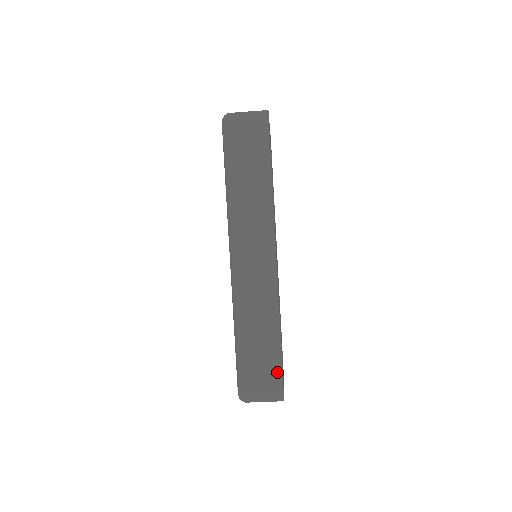
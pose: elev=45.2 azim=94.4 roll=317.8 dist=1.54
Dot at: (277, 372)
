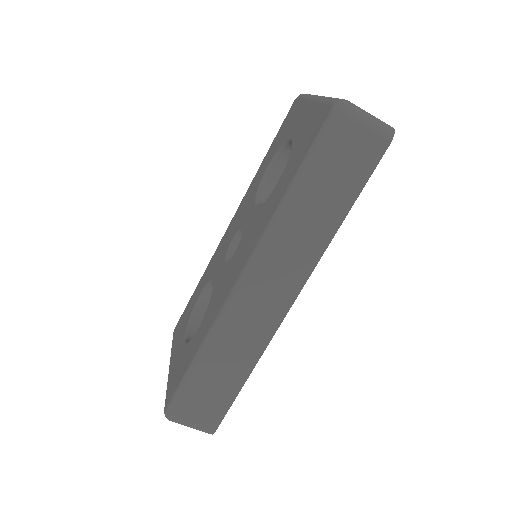
Dot at: (222, 410)
